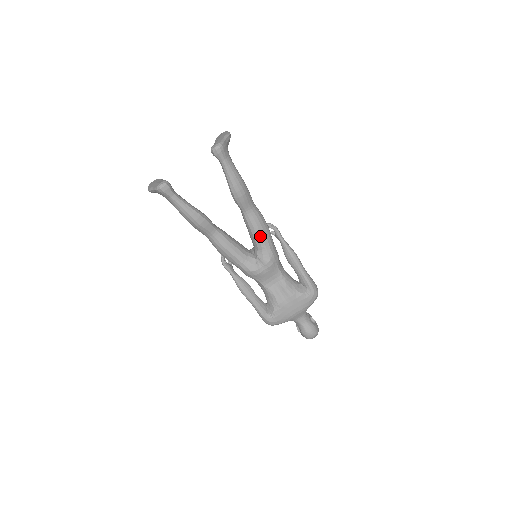
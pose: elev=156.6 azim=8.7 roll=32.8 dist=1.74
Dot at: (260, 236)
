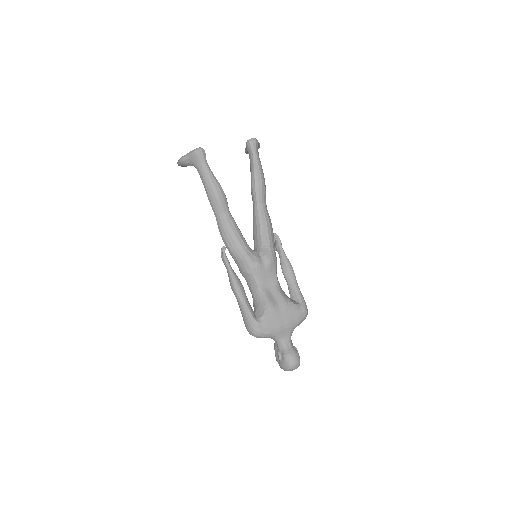
Dot at: (267, 232)
